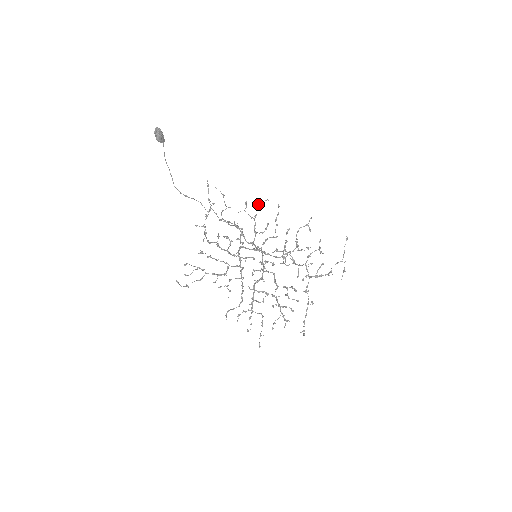
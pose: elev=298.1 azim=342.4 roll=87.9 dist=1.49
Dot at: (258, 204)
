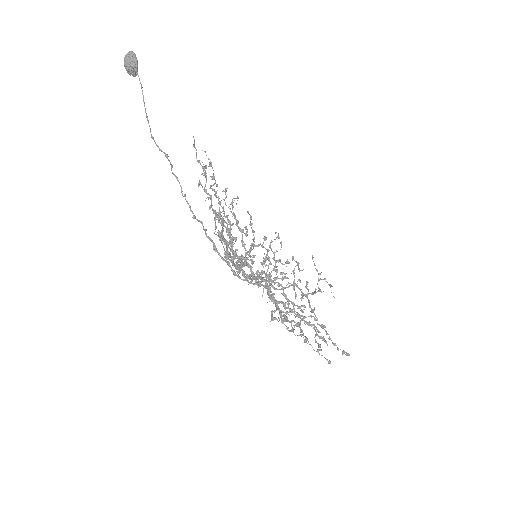
Dot at: occluded
